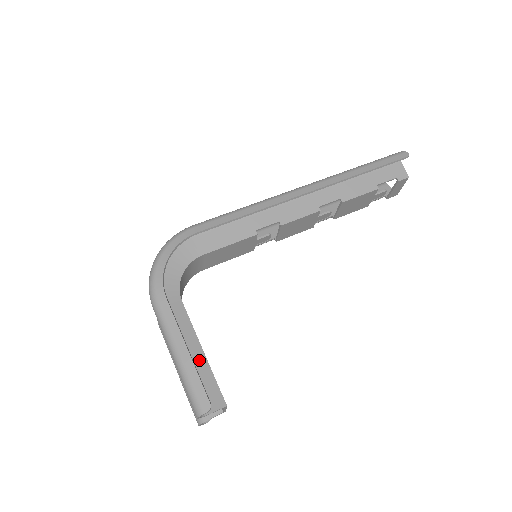
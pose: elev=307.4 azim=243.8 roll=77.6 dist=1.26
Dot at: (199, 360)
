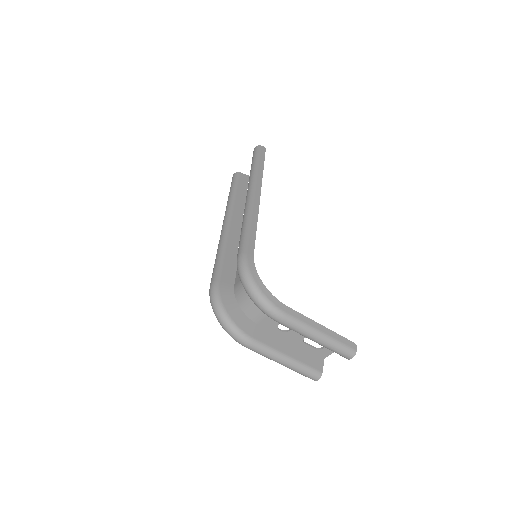
Dot at: occluded
